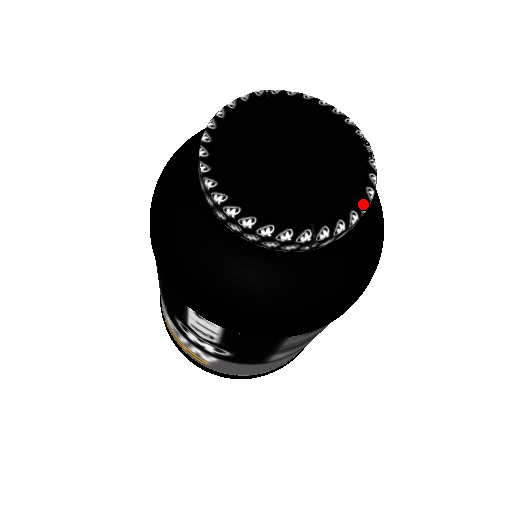
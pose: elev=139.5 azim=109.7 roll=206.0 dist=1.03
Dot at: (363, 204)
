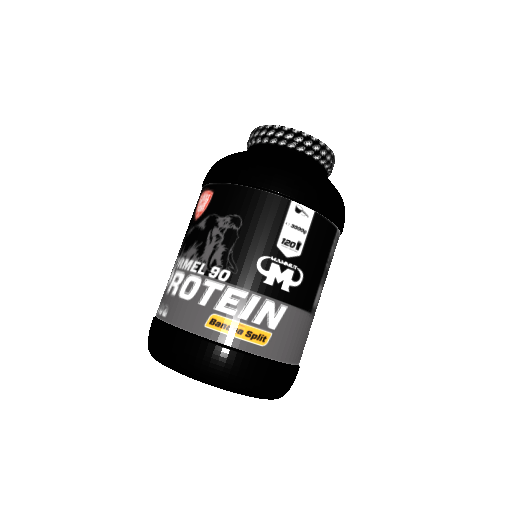
Dot at: occluded
